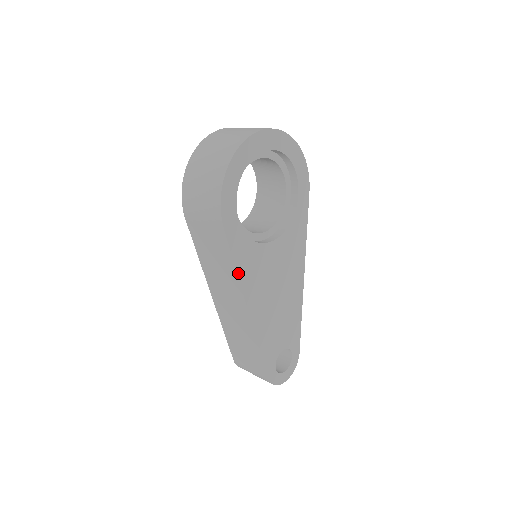
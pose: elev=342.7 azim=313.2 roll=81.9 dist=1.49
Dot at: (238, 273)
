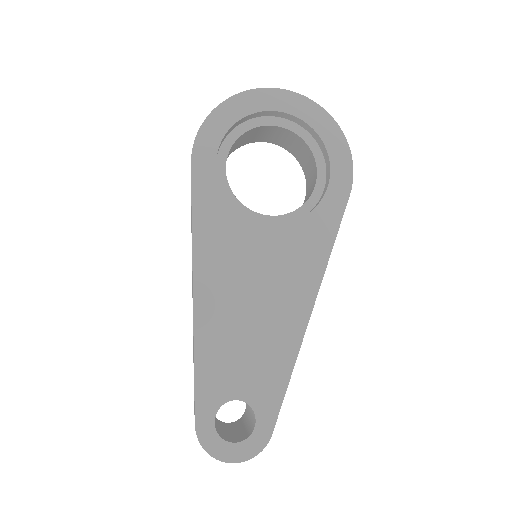
Dot at: (194, 229)
